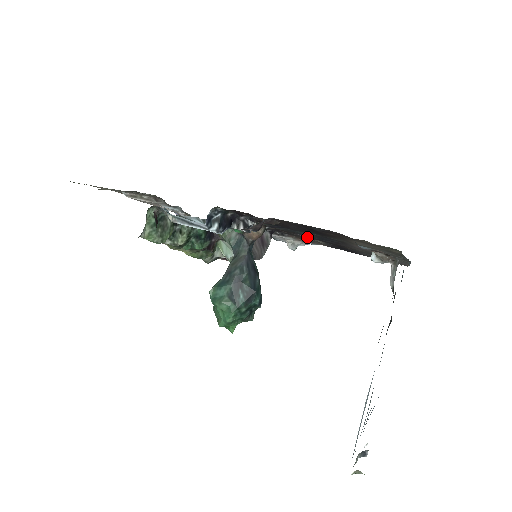
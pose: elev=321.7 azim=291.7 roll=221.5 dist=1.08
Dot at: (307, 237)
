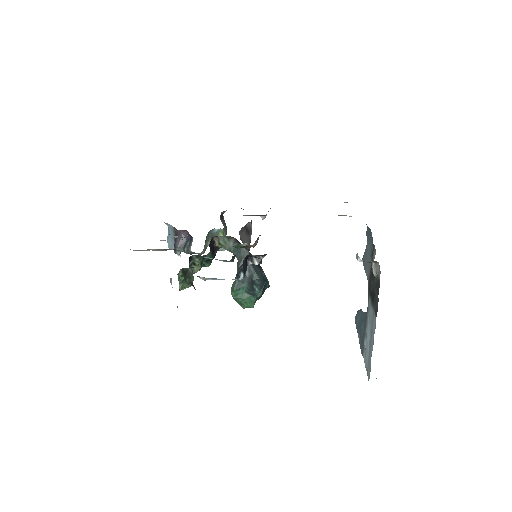
Dot at: occluded
